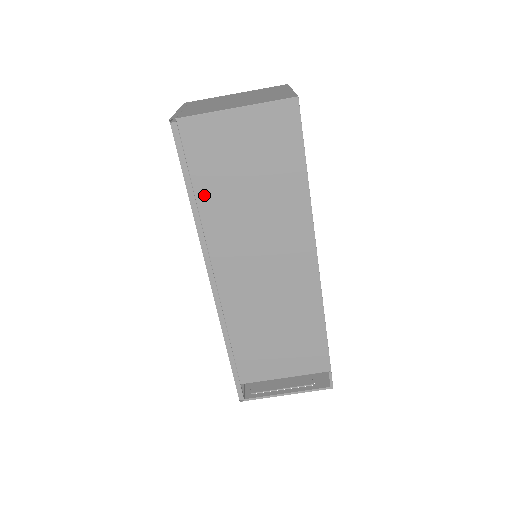
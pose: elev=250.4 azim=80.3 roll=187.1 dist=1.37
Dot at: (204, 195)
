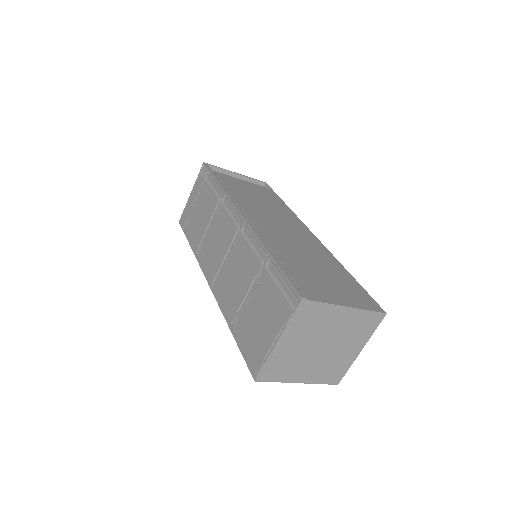
Dot at: occluded
